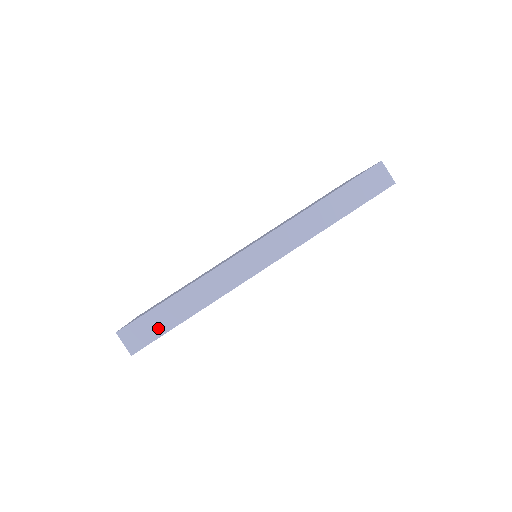
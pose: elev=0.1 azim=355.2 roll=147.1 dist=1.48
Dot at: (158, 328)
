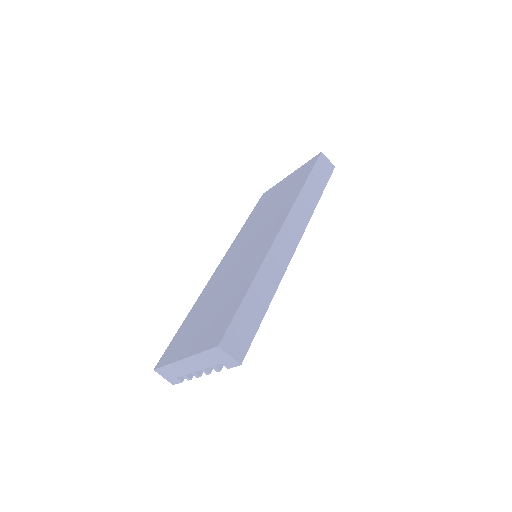
Dot at: (250, 327)
